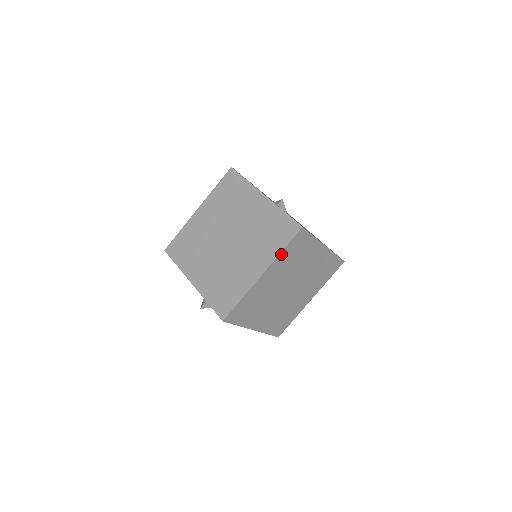
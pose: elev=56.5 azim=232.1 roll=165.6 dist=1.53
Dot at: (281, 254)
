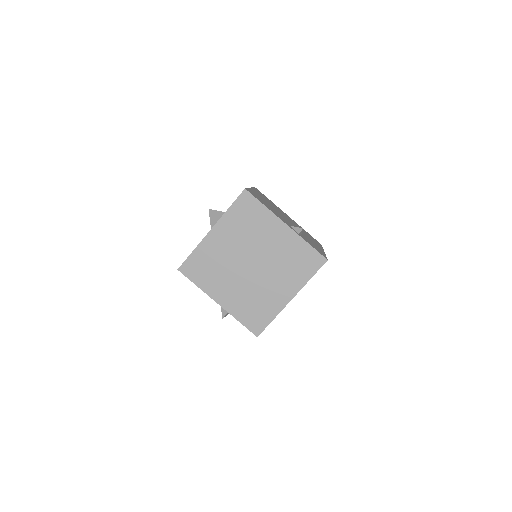
Dot at: (307, 281)
